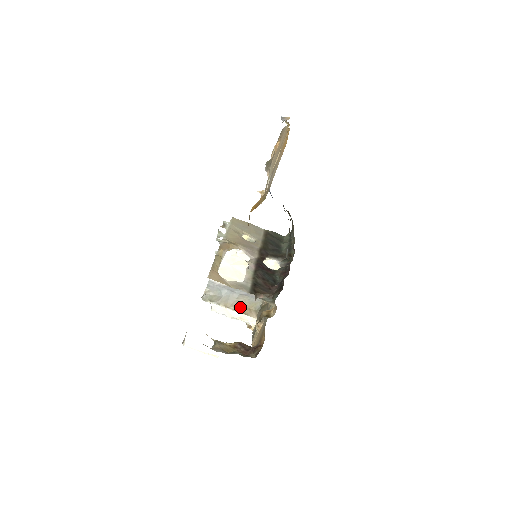
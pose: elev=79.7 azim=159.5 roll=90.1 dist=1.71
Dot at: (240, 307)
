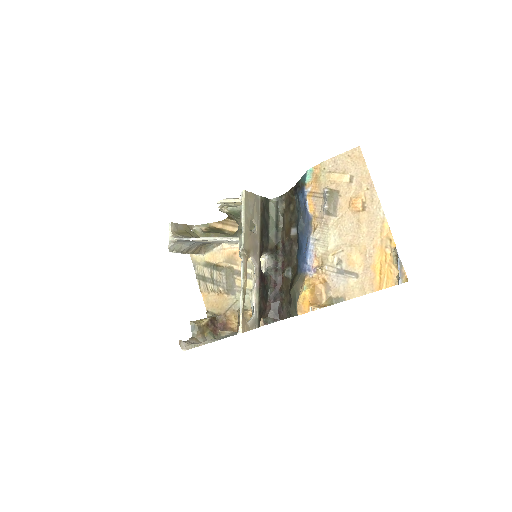
Dot at: (196, 250)
